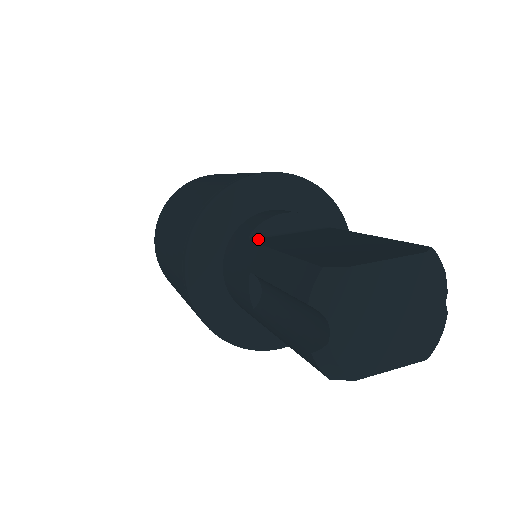
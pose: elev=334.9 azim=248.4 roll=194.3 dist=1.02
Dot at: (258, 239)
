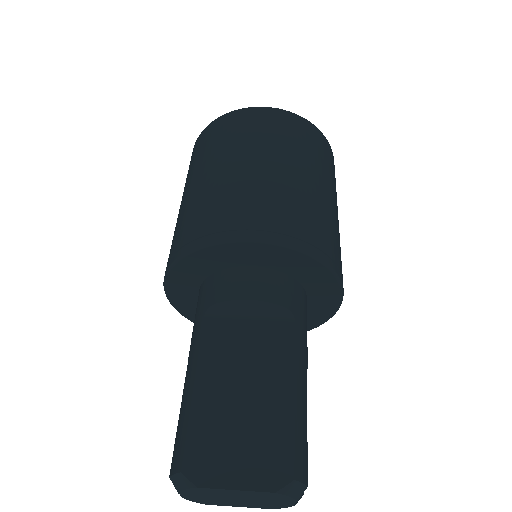
Dot at: (212, 319)
